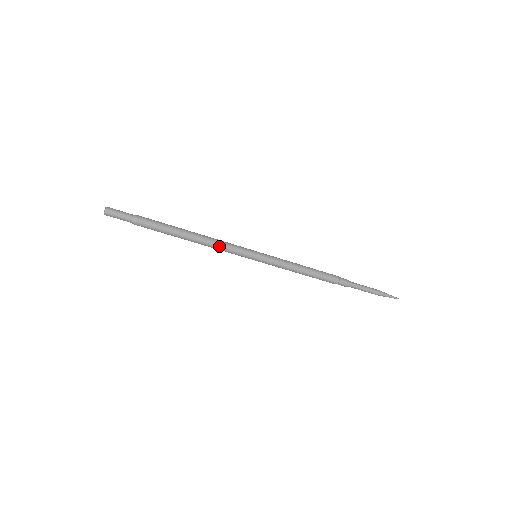
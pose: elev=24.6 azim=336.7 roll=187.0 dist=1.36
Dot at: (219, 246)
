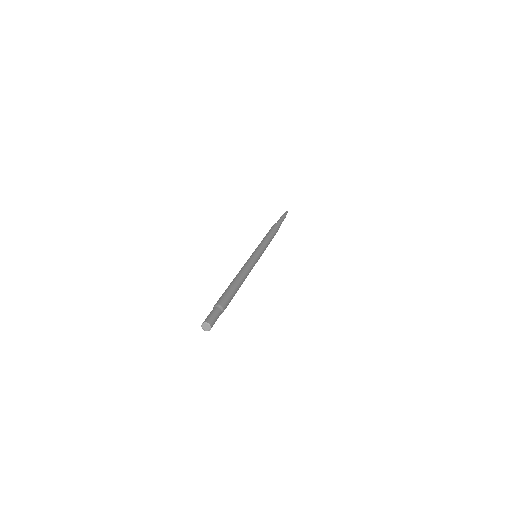
Dot at: occluded
